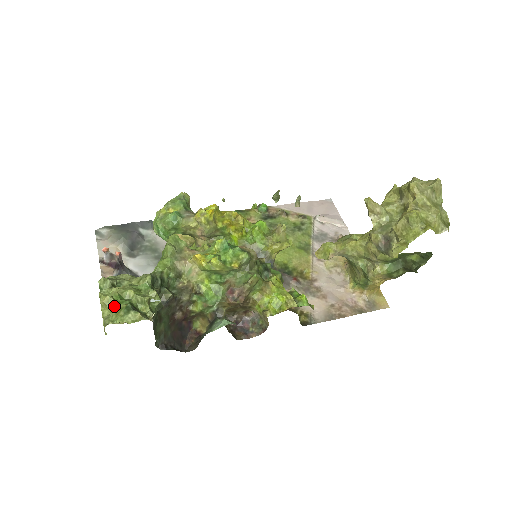
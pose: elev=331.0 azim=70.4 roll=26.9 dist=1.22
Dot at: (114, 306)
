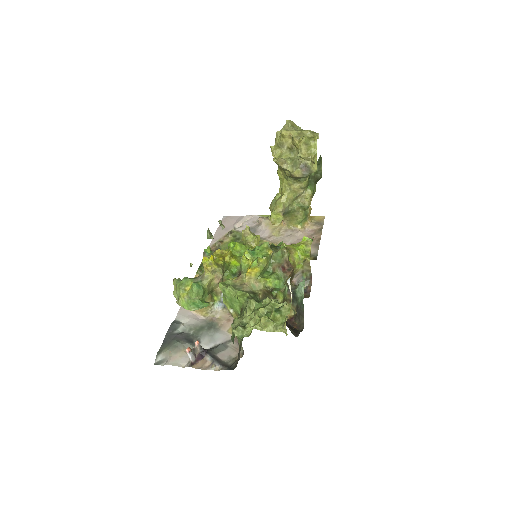
Dot at: (270, 319)
